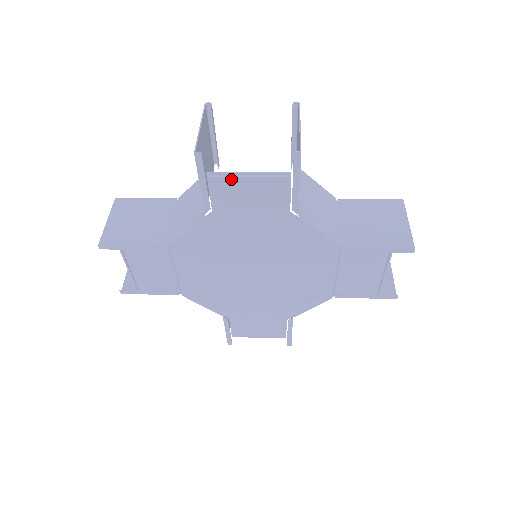
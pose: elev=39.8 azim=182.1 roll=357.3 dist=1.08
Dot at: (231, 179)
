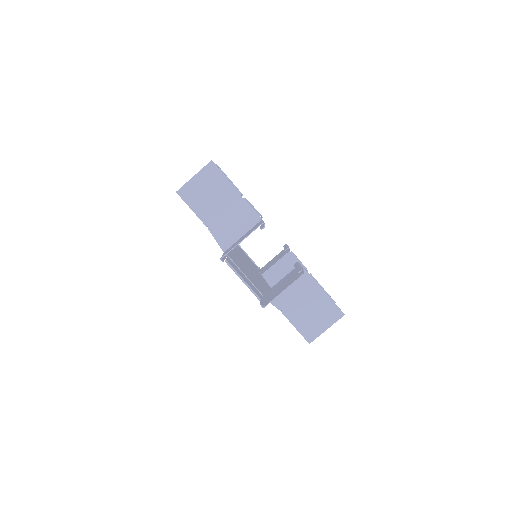
Dot at: (235, 272)
